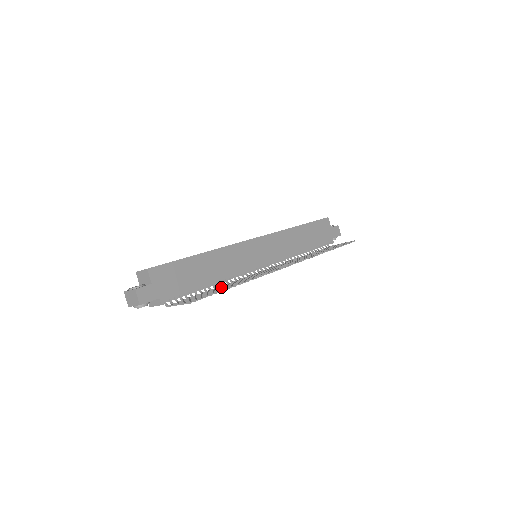
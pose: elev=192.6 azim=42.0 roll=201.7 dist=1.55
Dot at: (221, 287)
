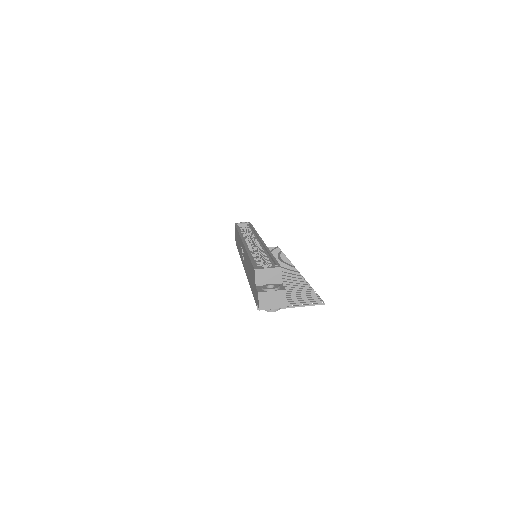
Dot at: (289, 288)
